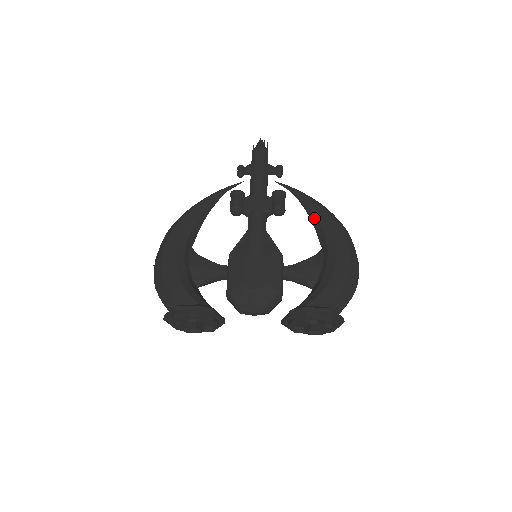
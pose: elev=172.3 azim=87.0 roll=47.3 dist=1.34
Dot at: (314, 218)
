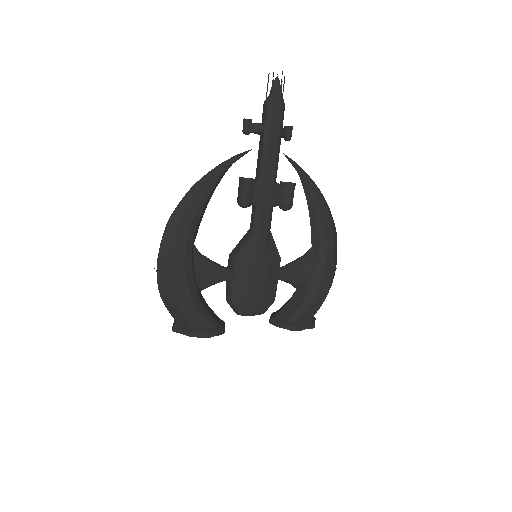
Dot at: (313, 214)
